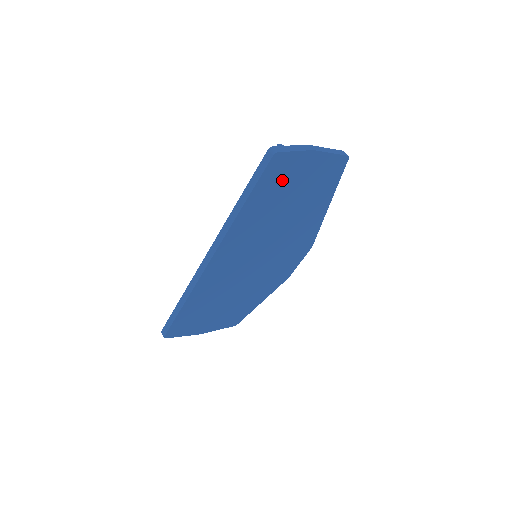
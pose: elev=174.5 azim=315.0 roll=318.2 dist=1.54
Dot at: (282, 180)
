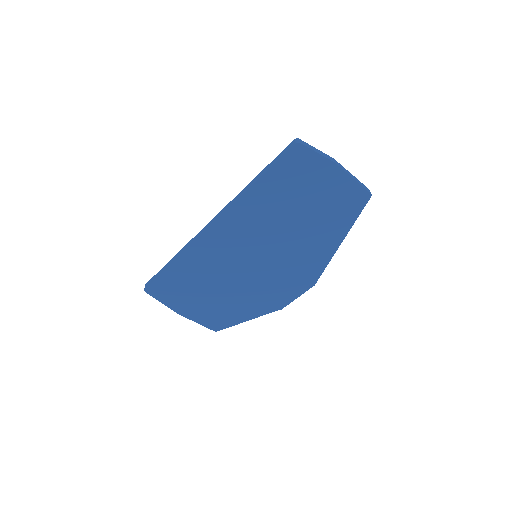
Dot at: (299, 178)
